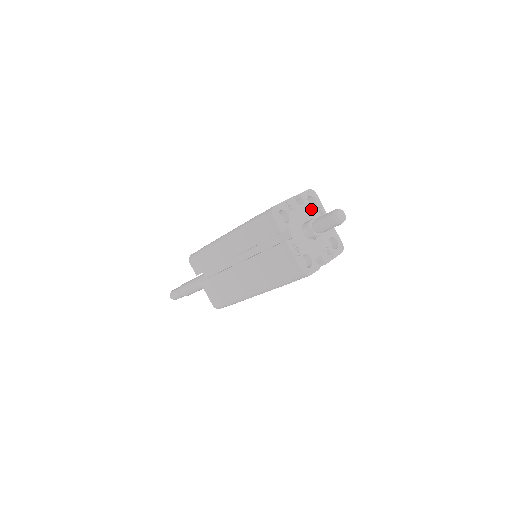
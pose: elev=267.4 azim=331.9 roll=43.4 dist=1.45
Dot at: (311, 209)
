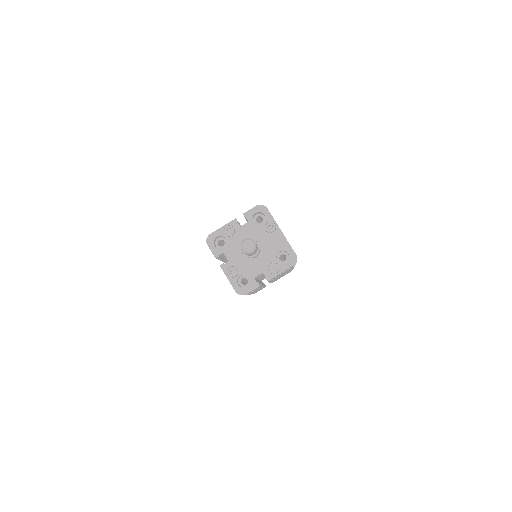
Dot at: (257, 226)
